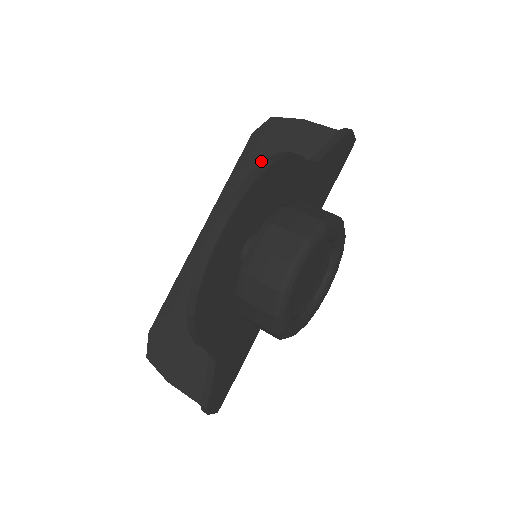
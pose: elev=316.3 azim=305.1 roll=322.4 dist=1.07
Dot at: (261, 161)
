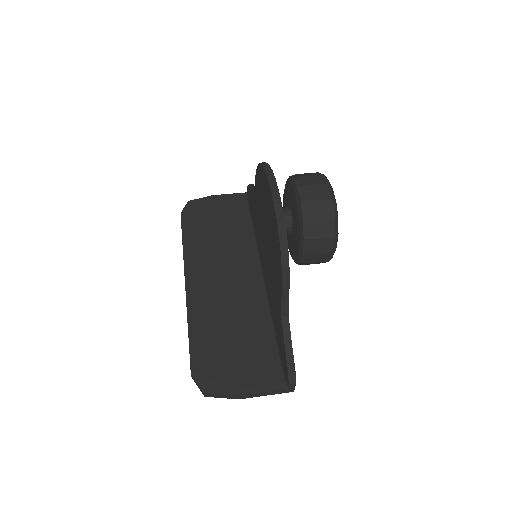
Dot at: (200, 225)
